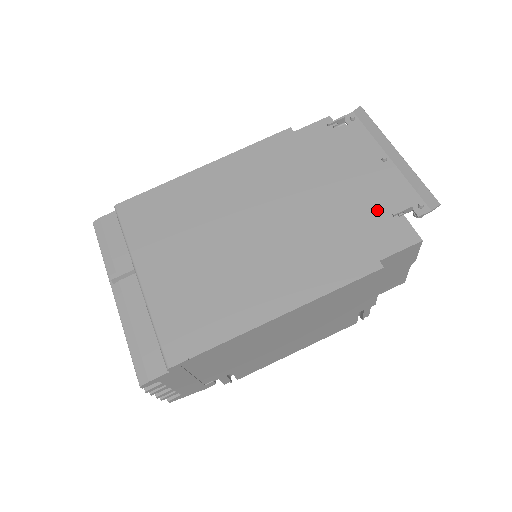
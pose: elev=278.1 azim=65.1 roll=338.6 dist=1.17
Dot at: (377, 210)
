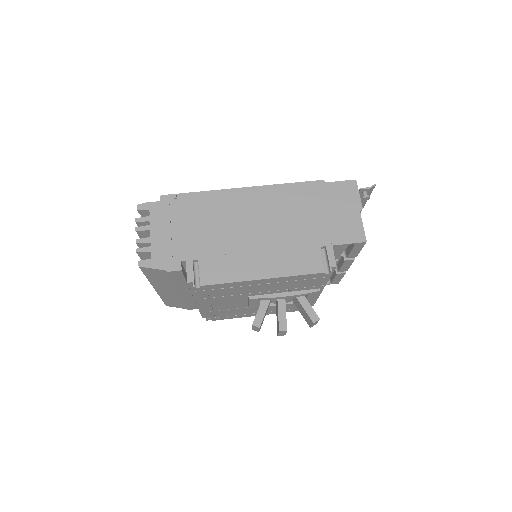
Dot at: occluded
